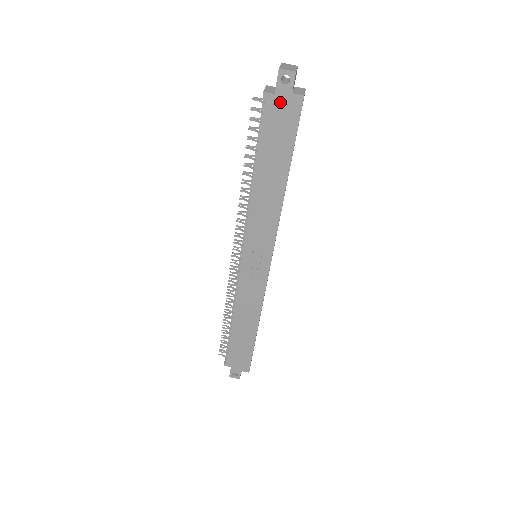
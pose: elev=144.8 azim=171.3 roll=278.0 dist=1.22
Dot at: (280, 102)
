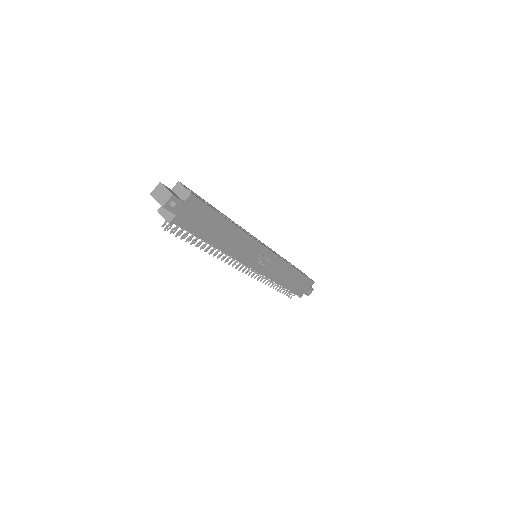
Dot at: (183, 213)
